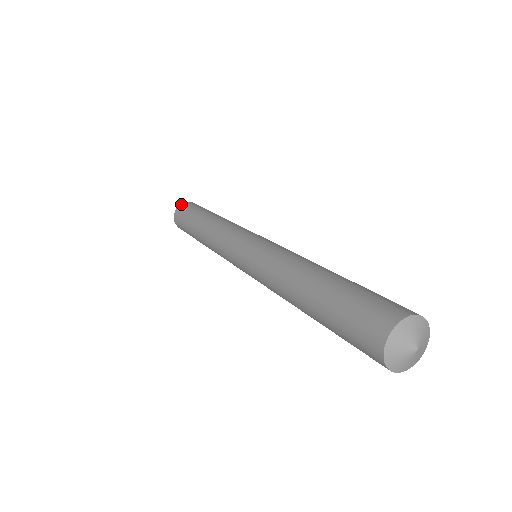
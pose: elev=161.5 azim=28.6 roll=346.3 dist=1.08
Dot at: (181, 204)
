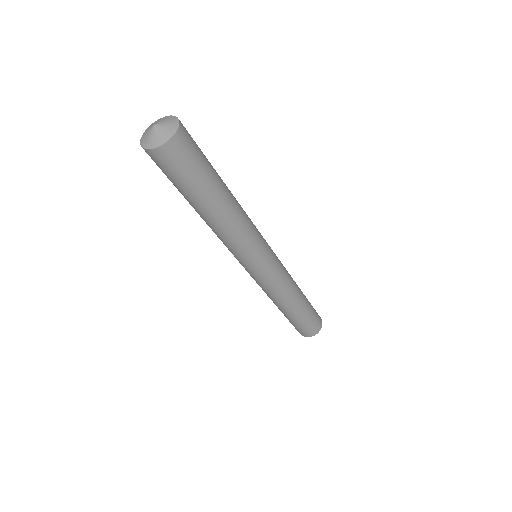
Dot at: occluded
